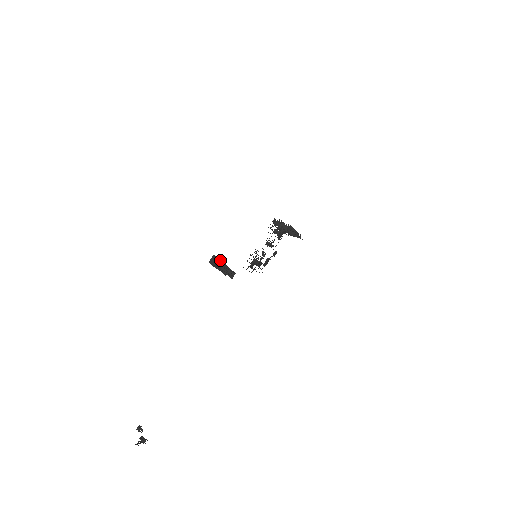
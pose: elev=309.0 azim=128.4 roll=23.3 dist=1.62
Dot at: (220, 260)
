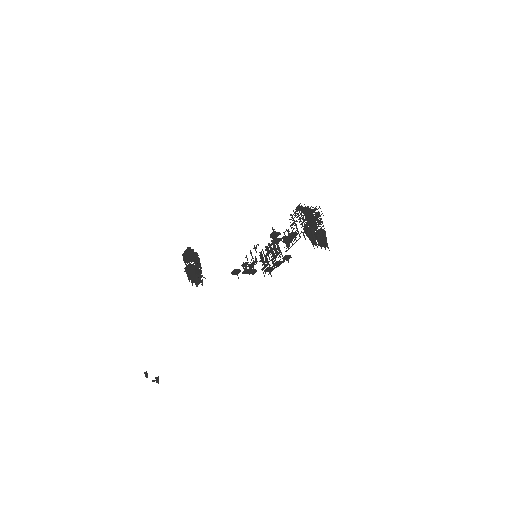
Dot at: (192, 257)
